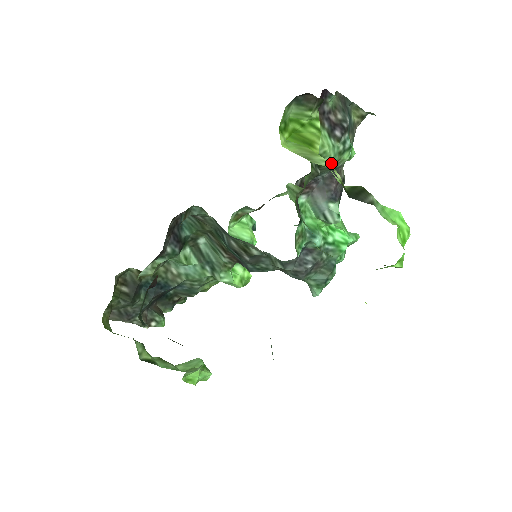
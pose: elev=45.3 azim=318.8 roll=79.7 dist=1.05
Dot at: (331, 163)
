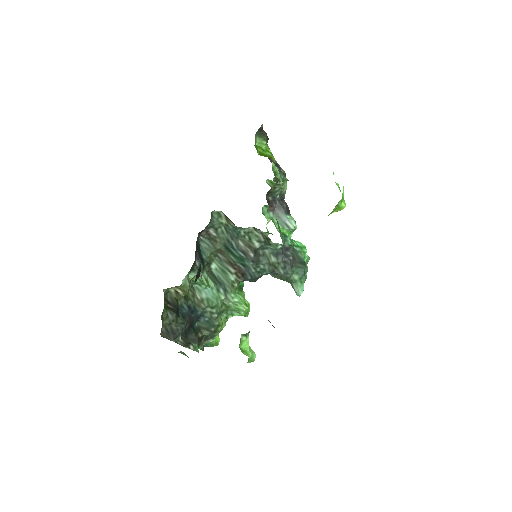
Dot at: (281, 180)
